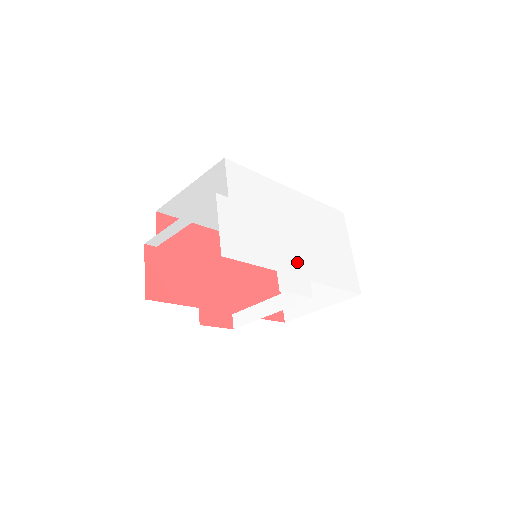
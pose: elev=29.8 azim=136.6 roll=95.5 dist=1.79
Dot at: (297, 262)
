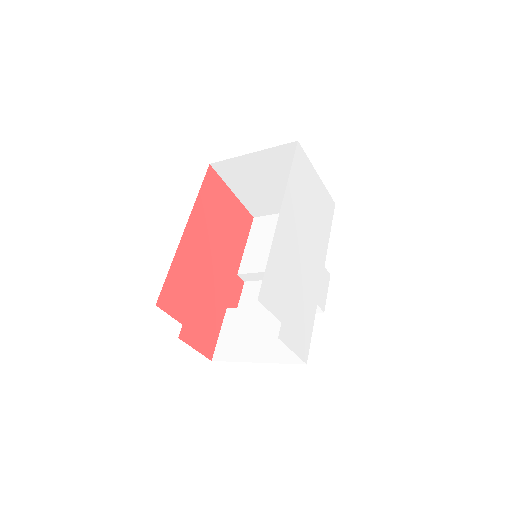
Dot at: (316, 271)
